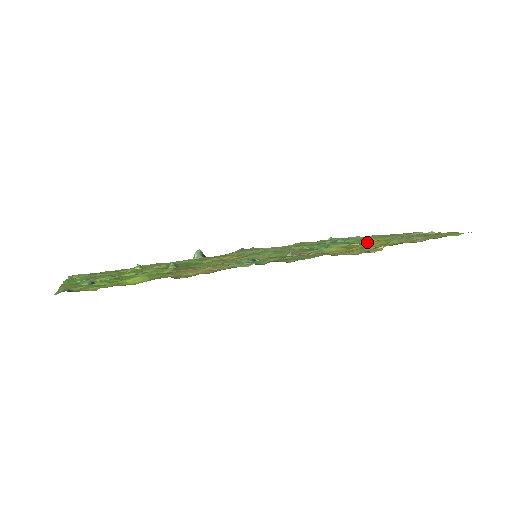
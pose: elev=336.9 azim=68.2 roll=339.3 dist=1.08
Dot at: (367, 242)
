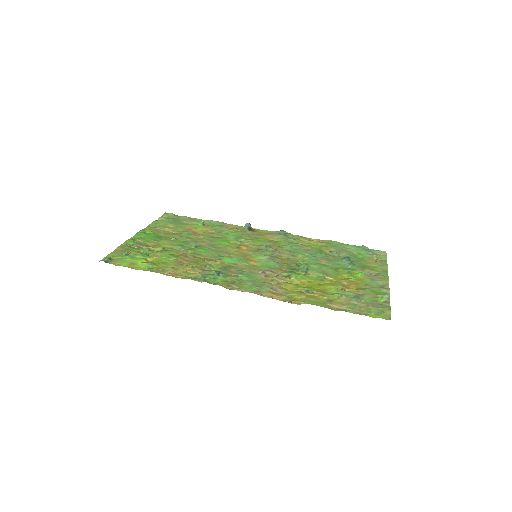
Dot at: (347, 277)
